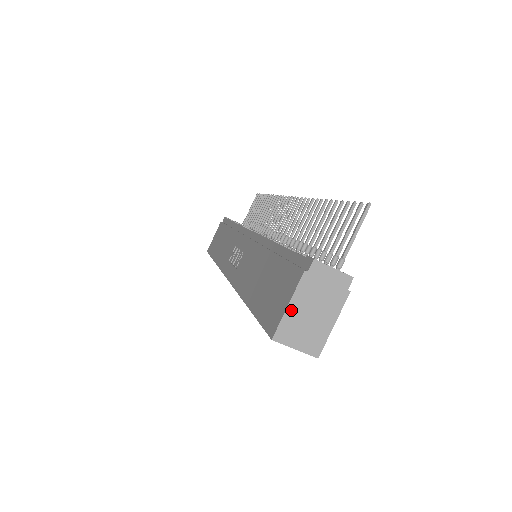
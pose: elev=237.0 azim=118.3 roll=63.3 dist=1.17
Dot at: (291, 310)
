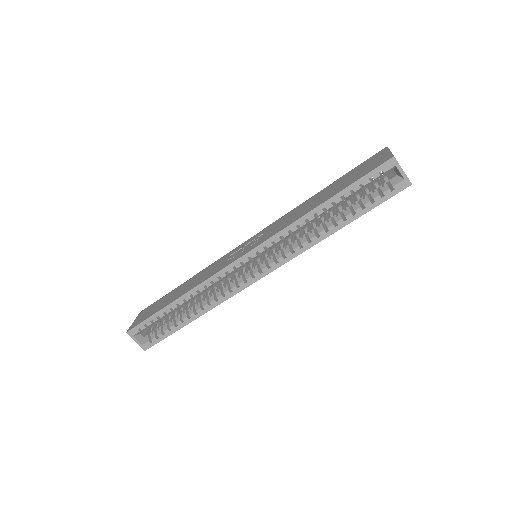
Dot at: occluded
